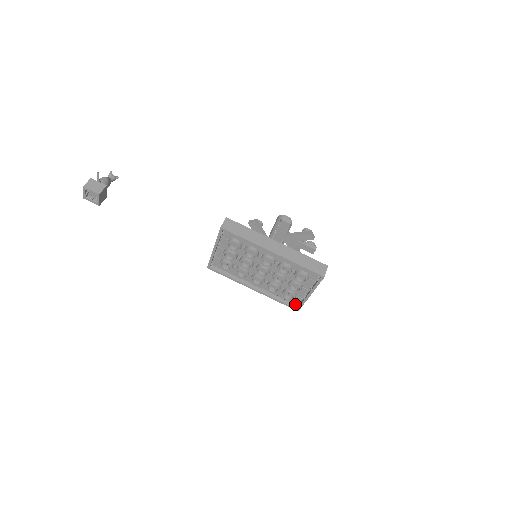
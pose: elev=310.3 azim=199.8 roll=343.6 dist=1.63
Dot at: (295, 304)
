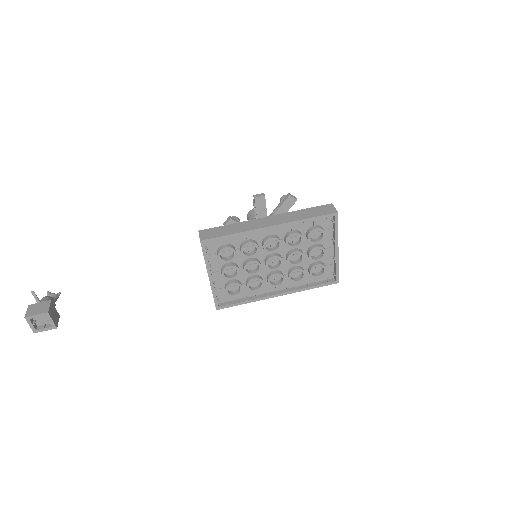
Dot at: (330, 278)
